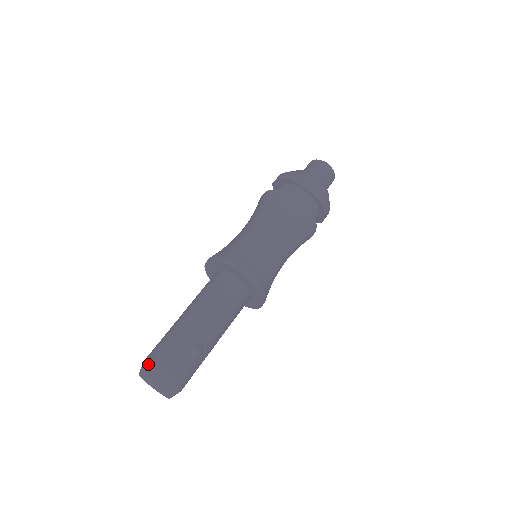
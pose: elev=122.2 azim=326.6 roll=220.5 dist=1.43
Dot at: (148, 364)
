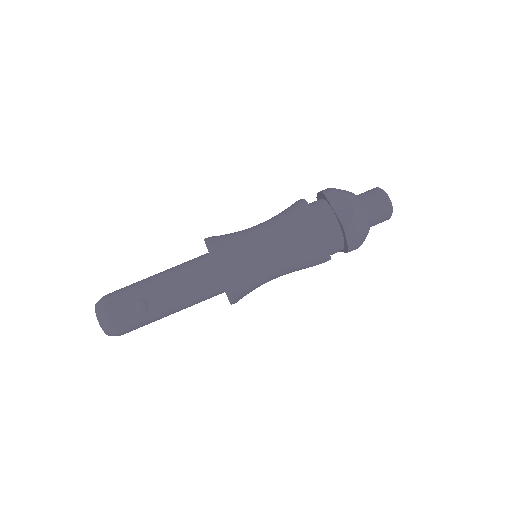
Dot at: (103, 296)
